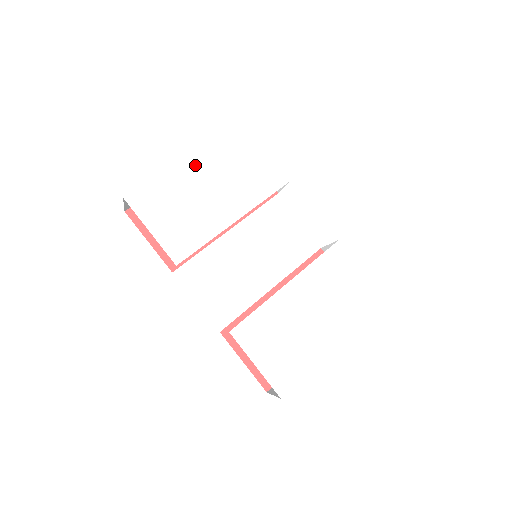
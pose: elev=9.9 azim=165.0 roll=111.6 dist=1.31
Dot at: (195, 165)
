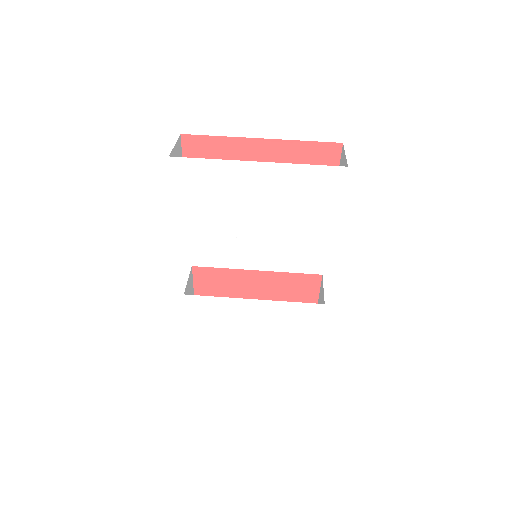
Dot at: (258, 174)
